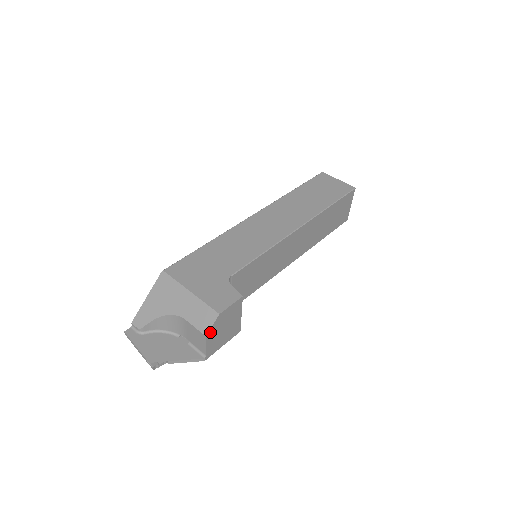
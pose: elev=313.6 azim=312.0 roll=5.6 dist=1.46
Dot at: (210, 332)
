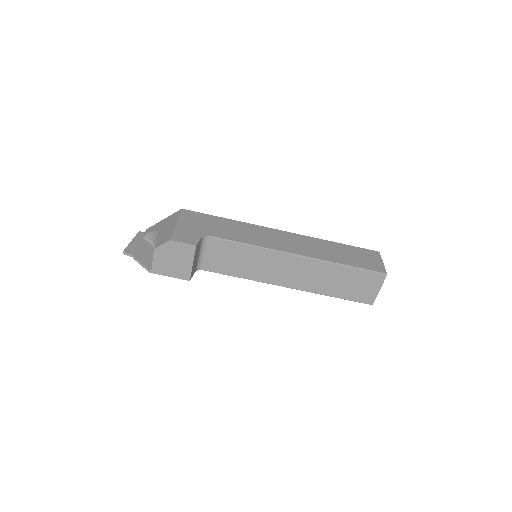
Dot at: (159, 249)
